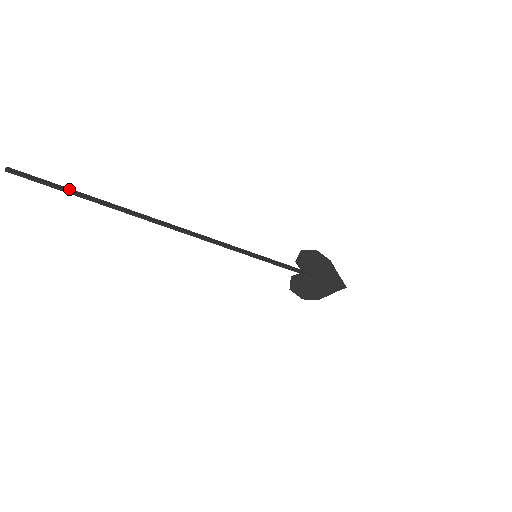
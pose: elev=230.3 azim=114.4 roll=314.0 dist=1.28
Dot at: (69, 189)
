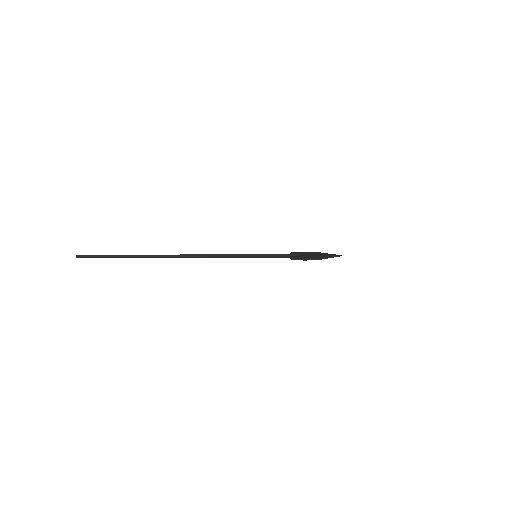
Dot at: (115, 257)
